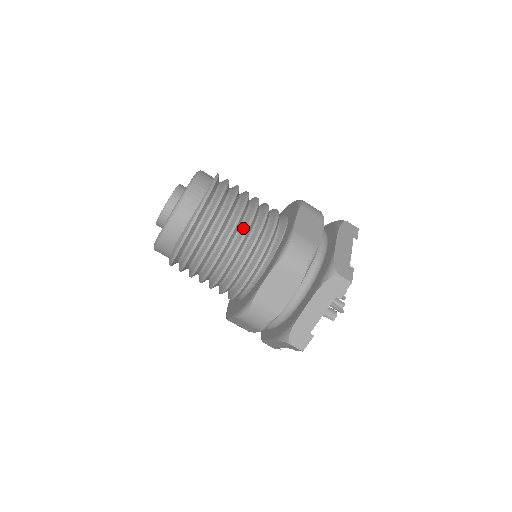
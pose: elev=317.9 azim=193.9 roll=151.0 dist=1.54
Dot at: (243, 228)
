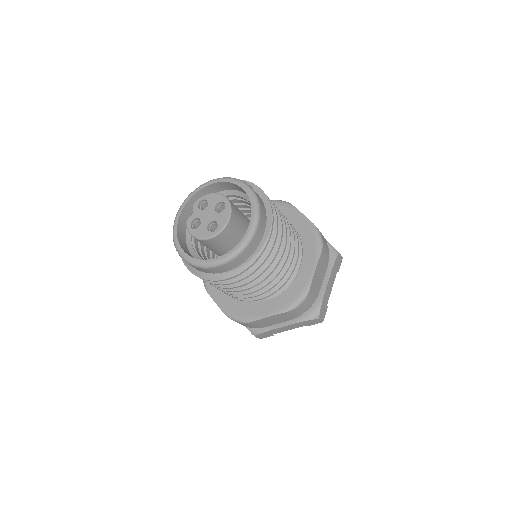
Dot at: (272, 274)
